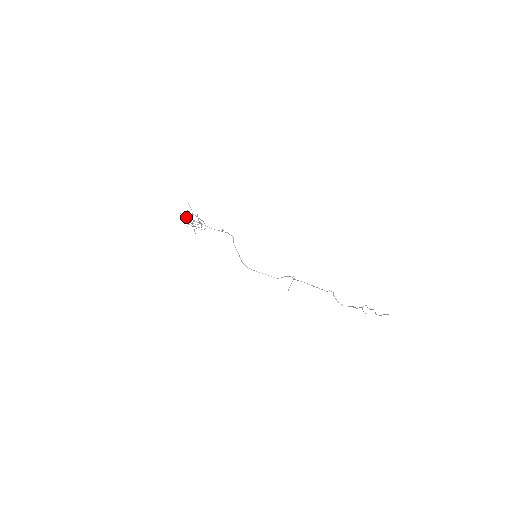
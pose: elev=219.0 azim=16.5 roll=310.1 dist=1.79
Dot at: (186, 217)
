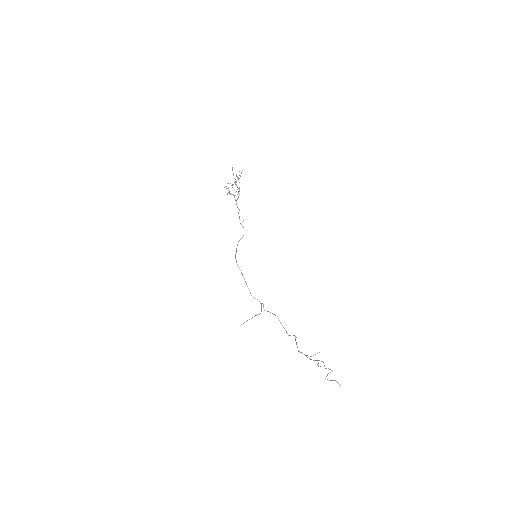
Dot at: occluded
